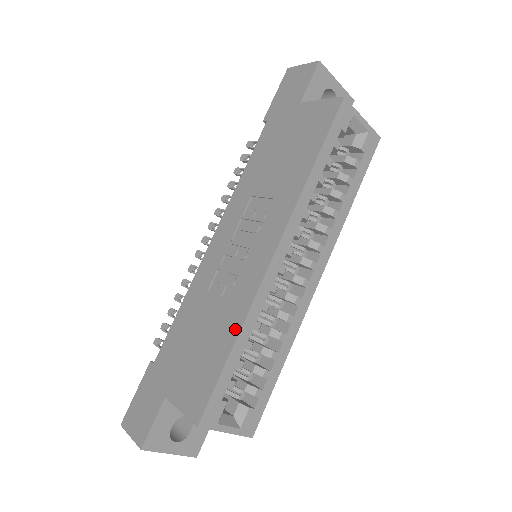
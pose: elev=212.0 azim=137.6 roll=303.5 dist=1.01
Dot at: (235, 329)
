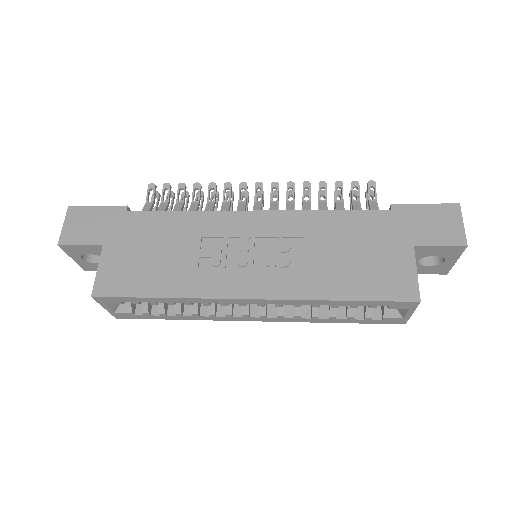
Dot at: (175, 292)
